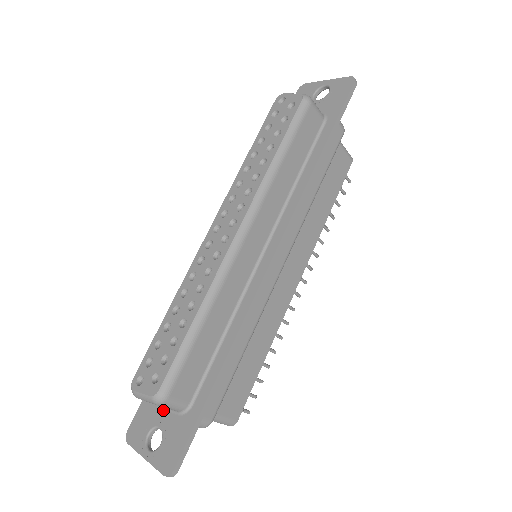
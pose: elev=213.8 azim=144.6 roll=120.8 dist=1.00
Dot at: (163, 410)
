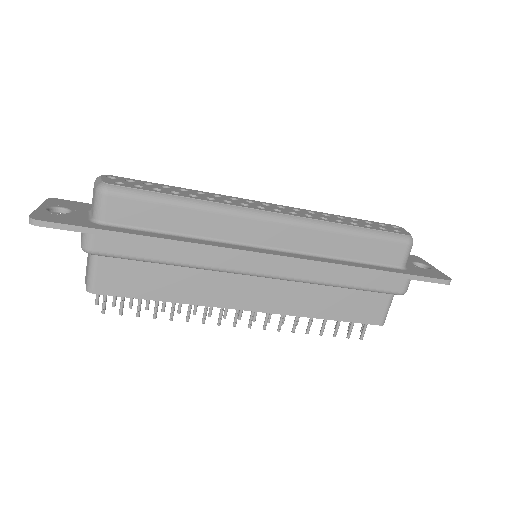
Dot at: (88, 212)
